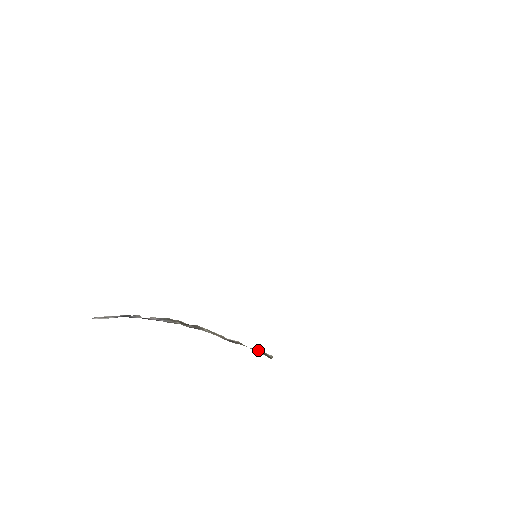
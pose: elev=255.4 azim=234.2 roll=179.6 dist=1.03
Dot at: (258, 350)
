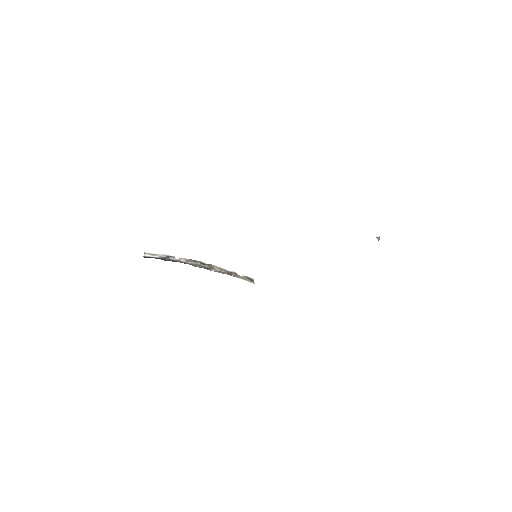
Dot at: (246, 277)
